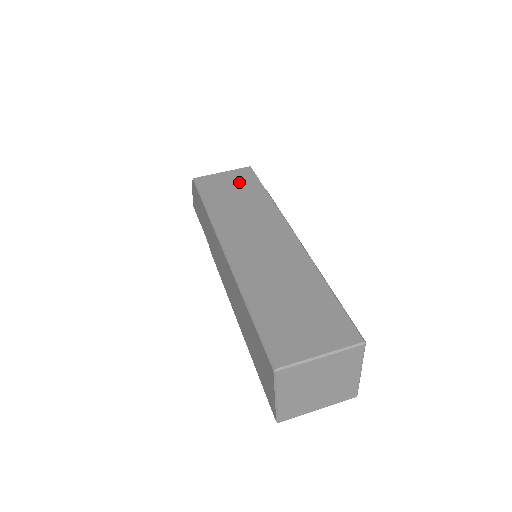
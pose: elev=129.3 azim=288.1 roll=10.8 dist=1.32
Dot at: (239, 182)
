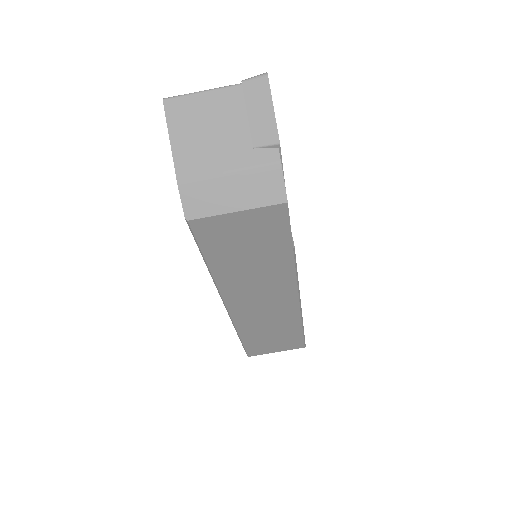
Dot at: (260, 234)
